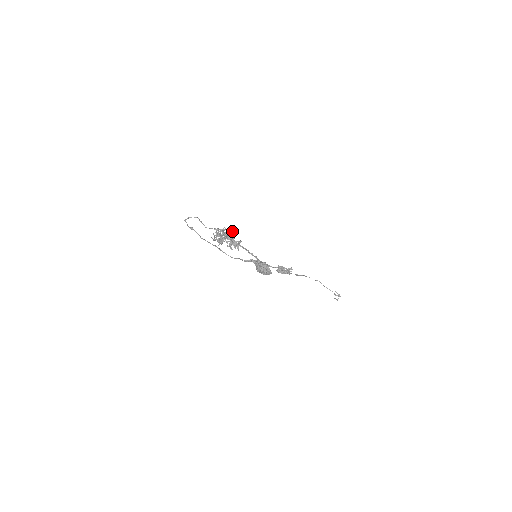
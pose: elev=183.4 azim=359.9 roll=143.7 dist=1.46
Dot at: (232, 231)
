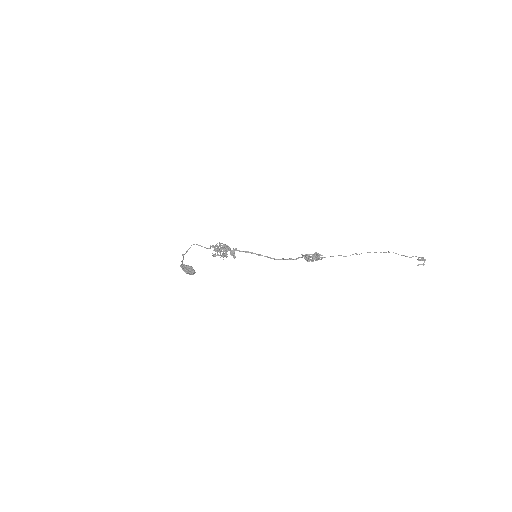
Dot at: (222, 243)
